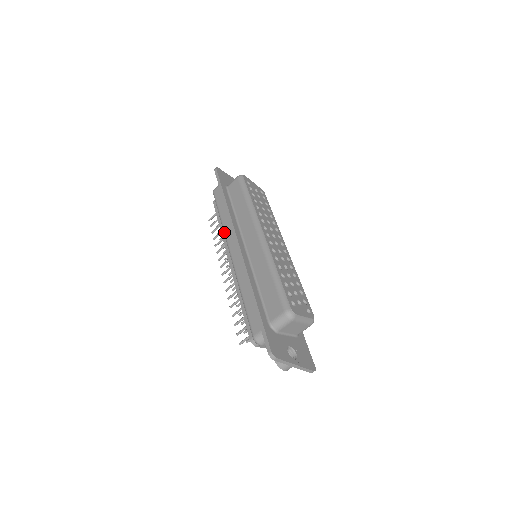
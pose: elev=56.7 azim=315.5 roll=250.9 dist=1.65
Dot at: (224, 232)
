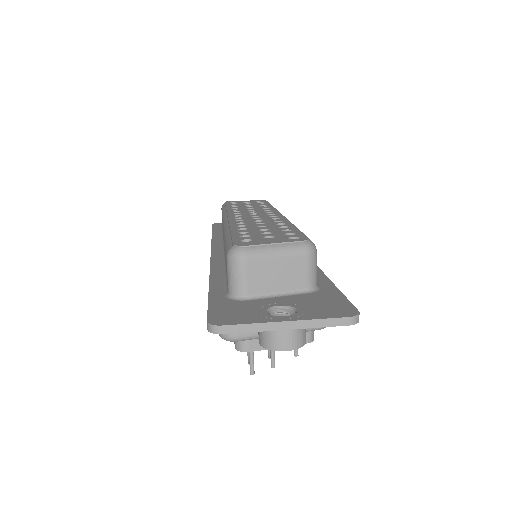
Dot at: occluded
